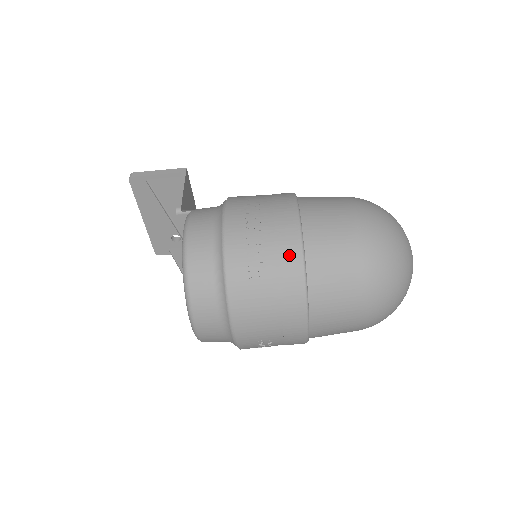
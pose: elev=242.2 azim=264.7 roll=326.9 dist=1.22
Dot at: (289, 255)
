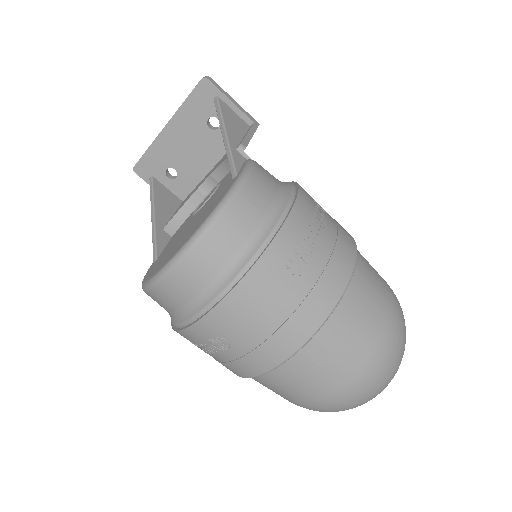
Dot at: (334, 280)
